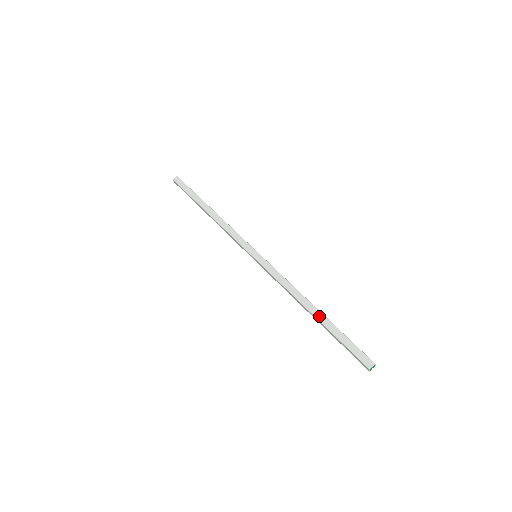
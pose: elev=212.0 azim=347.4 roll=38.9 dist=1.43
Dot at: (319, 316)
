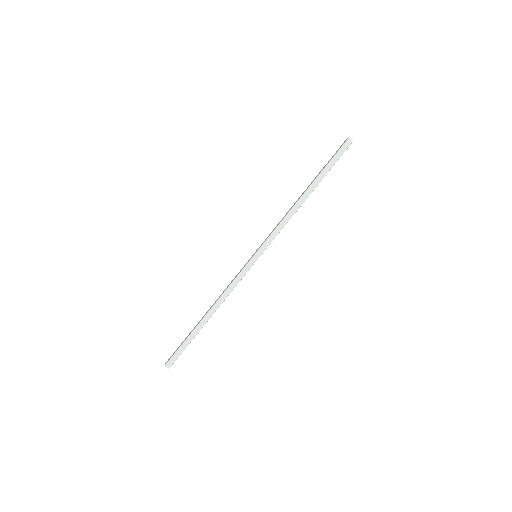
Dot at: (309, 185)
